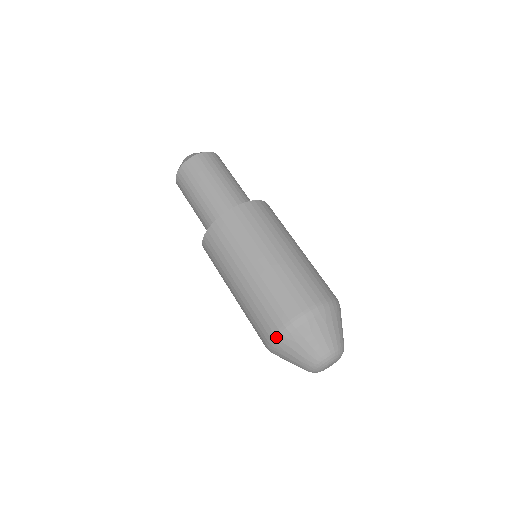
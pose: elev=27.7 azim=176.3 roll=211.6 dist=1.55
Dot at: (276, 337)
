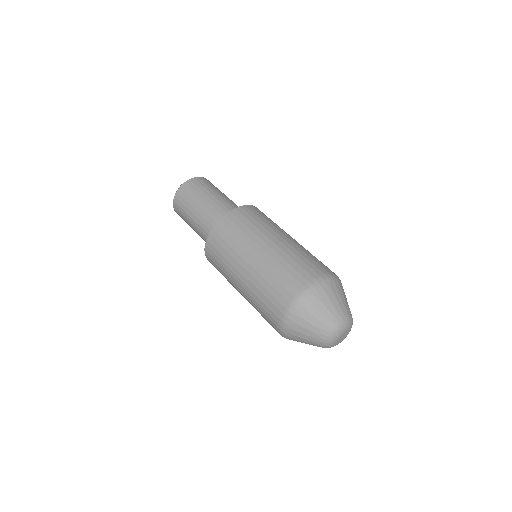
Dot at: (301, 294)
